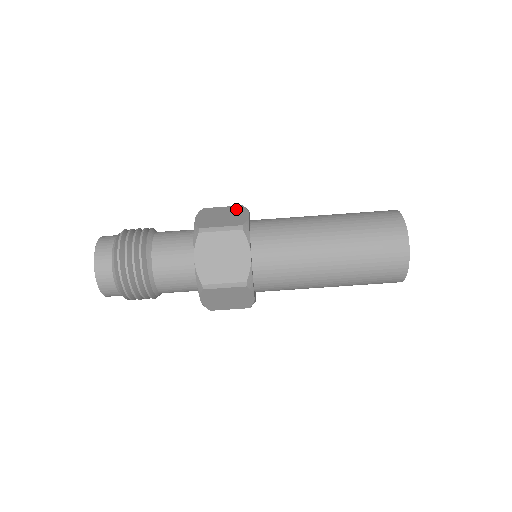
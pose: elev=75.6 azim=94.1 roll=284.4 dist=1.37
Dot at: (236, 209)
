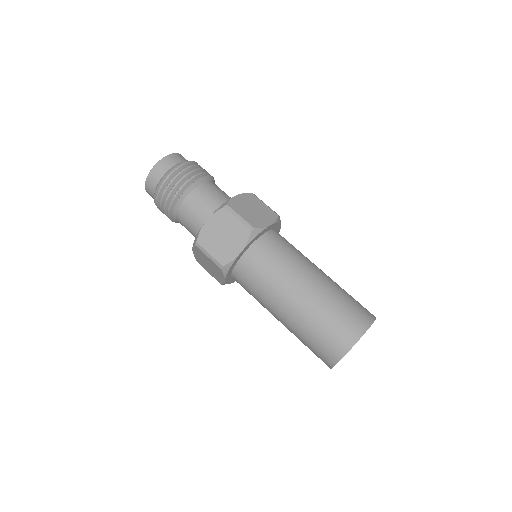
Dot at: (270, 213)
